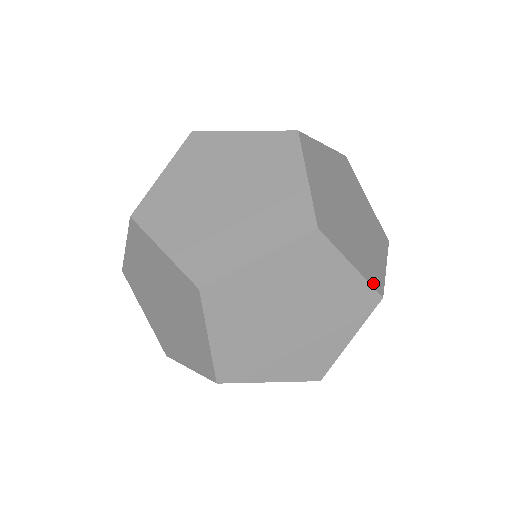
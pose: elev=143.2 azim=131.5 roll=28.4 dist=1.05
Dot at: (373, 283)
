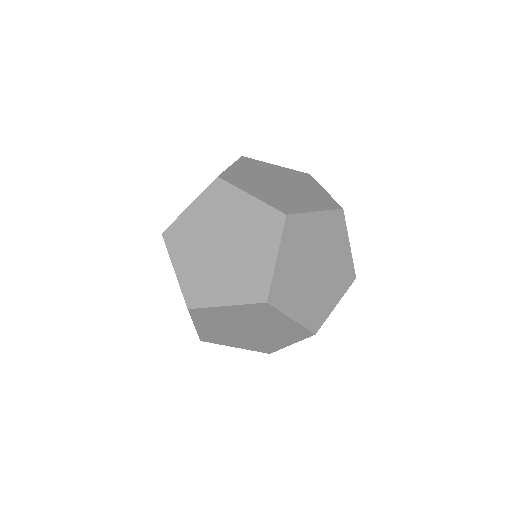
Dot at: occluded
